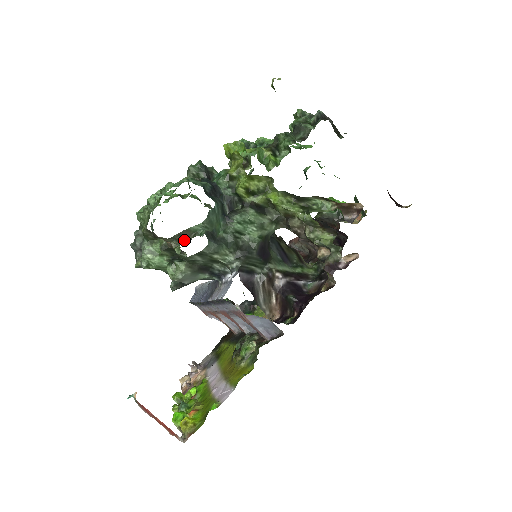
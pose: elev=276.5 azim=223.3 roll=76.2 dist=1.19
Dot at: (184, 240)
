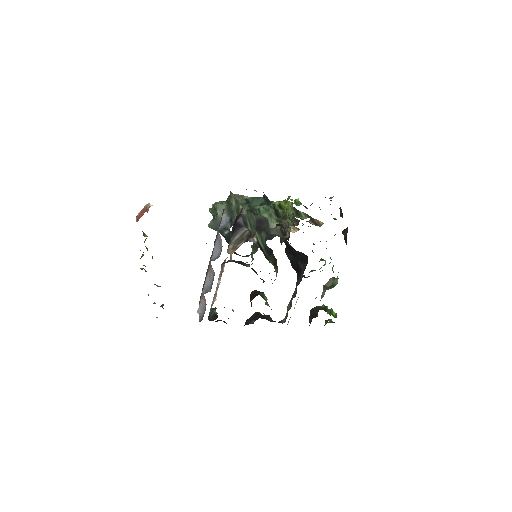
Dot at: occluded
